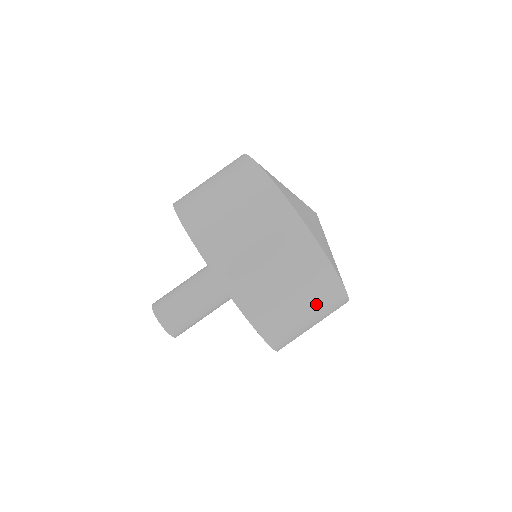
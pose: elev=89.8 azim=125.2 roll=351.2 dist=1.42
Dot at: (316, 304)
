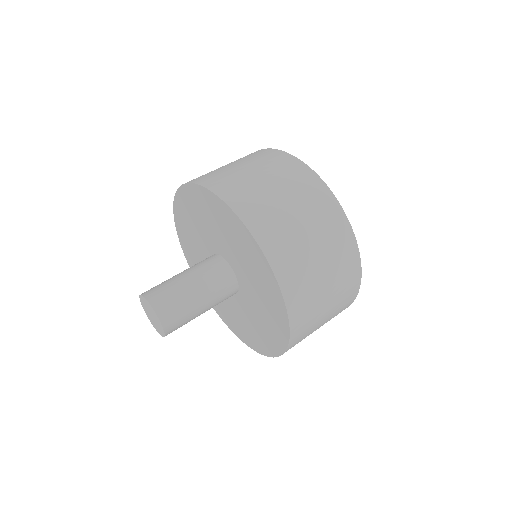
Dot at: (302, 201)
